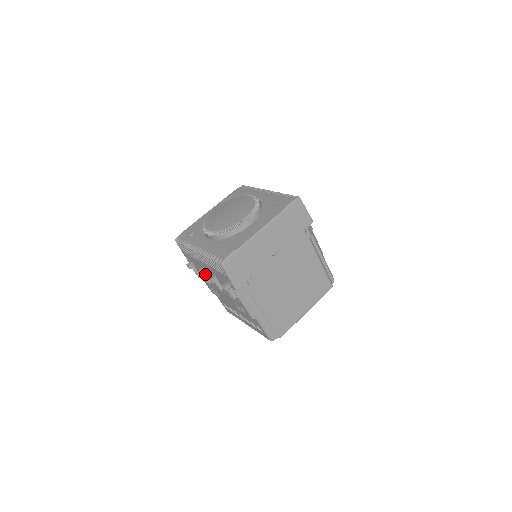
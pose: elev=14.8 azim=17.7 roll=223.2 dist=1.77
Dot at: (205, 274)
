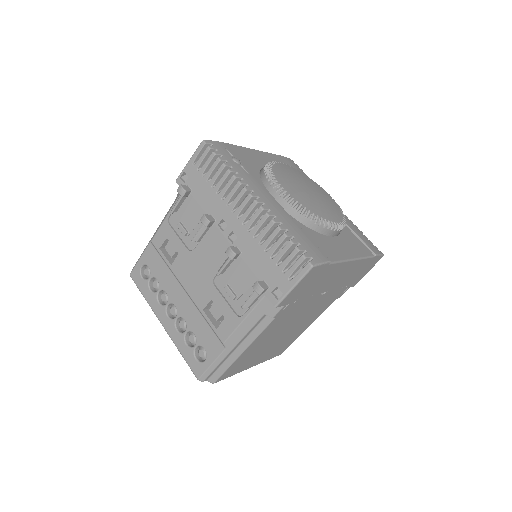
Dot at: (208, 227)
